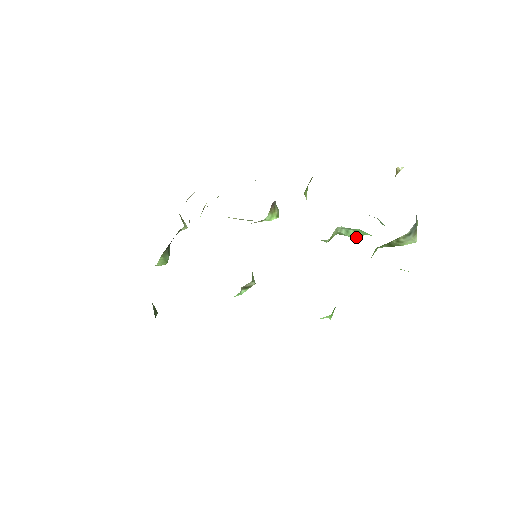
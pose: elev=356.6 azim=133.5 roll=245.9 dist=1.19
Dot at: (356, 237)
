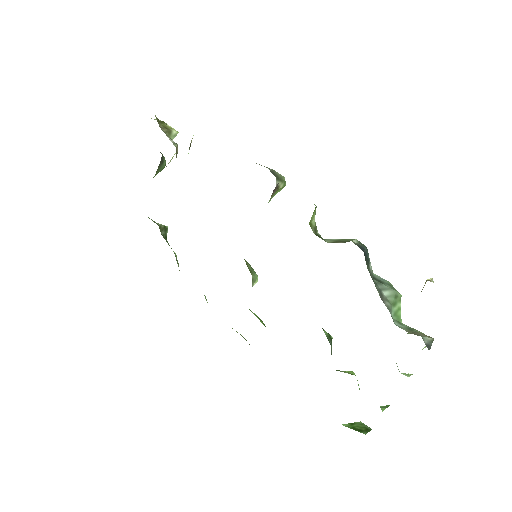
Dot at: occluded
